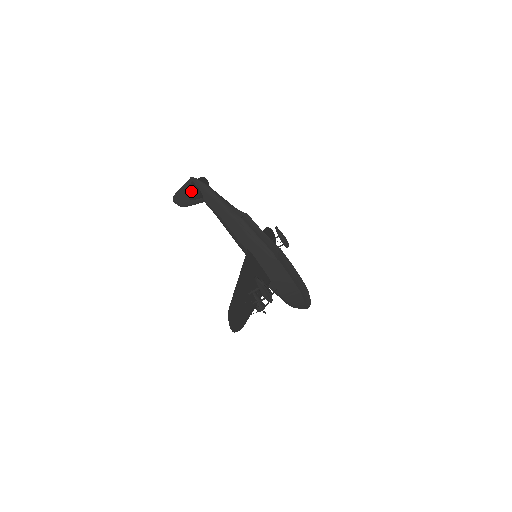
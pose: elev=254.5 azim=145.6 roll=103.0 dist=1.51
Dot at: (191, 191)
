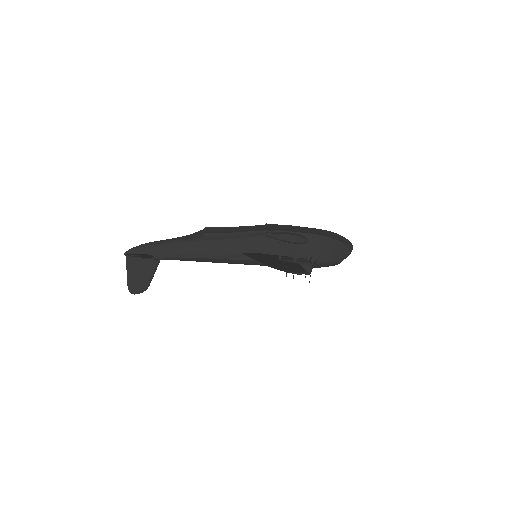
Dot at: occluded
